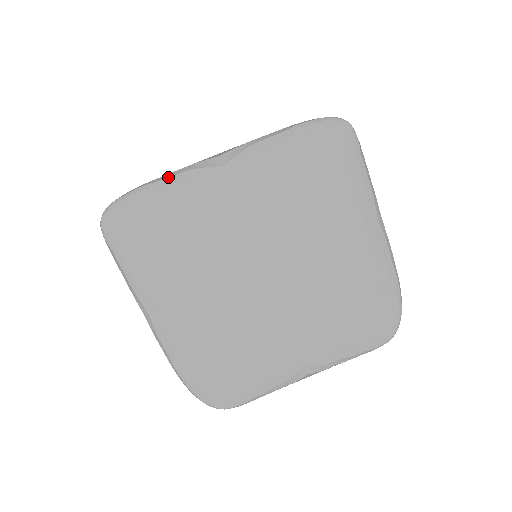
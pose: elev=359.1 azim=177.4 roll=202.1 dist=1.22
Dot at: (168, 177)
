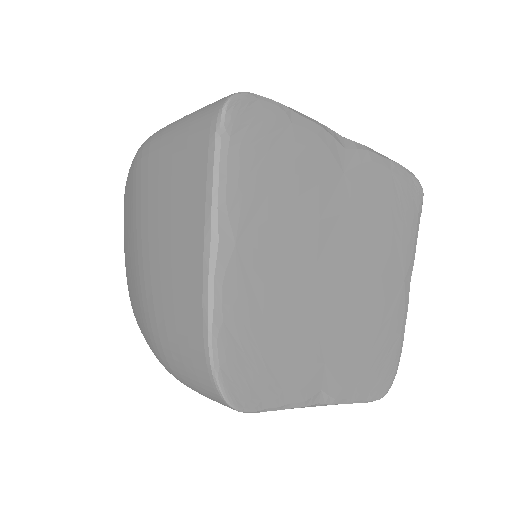
Dot at: (304, 117)
